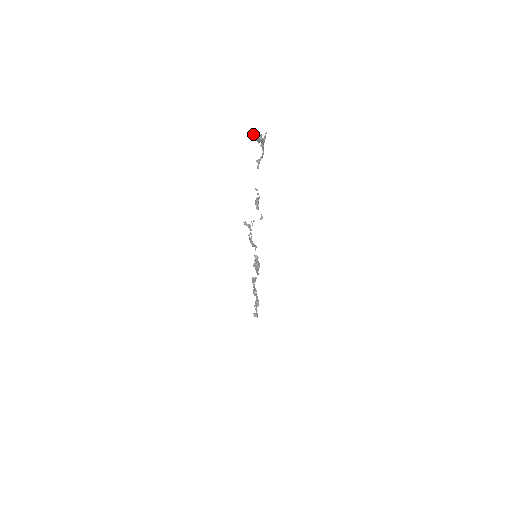
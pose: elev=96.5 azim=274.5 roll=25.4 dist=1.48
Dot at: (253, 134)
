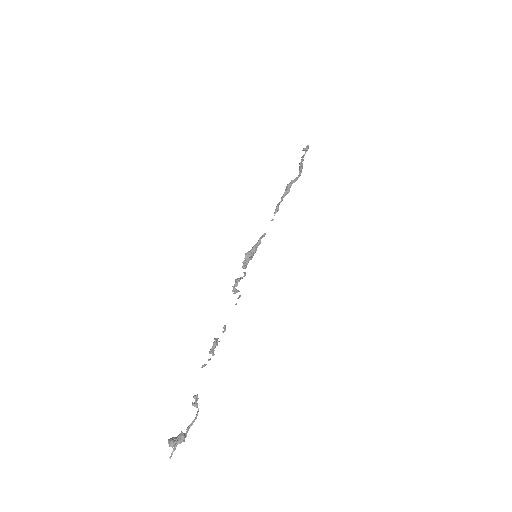
Dot at: (169, 444)
